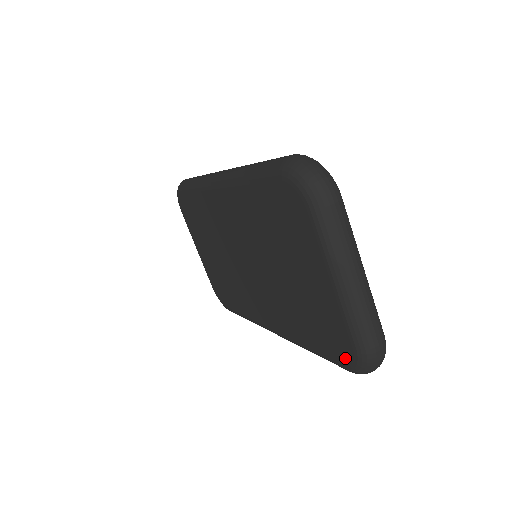
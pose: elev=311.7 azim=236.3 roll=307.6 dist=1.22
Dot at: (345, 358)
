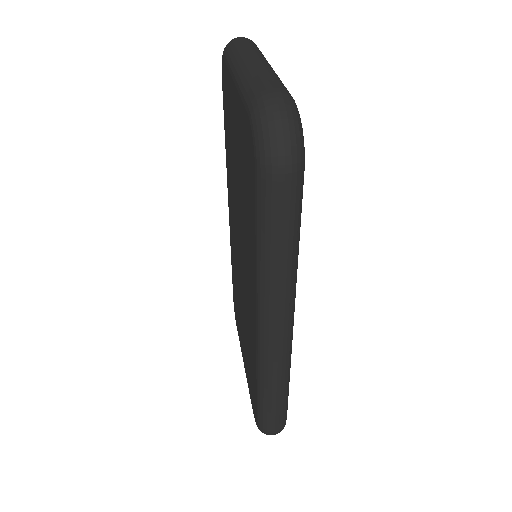
Dot at: (252, 151)
